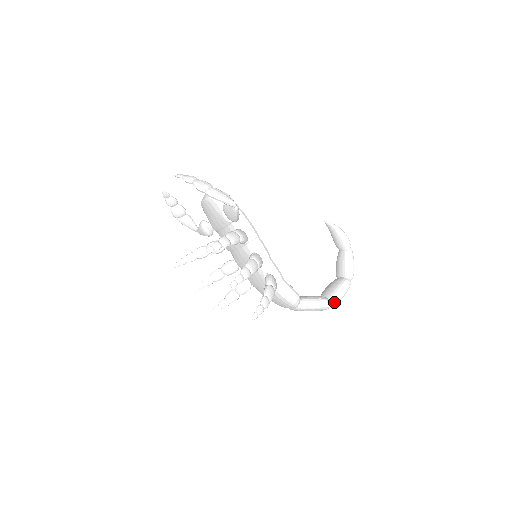
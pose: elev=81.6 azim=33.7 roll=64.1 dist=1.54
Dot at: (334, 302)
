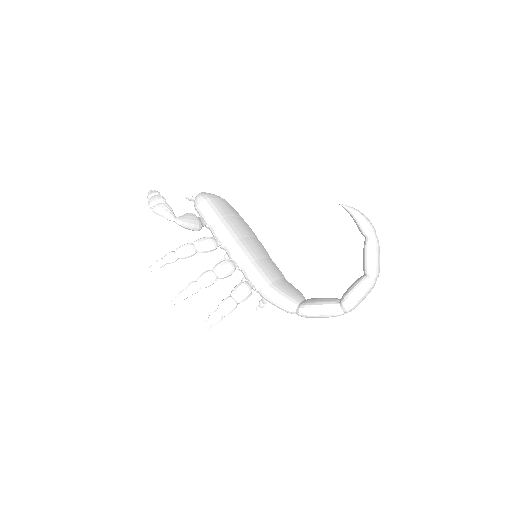
Dot at: (344, 308)
